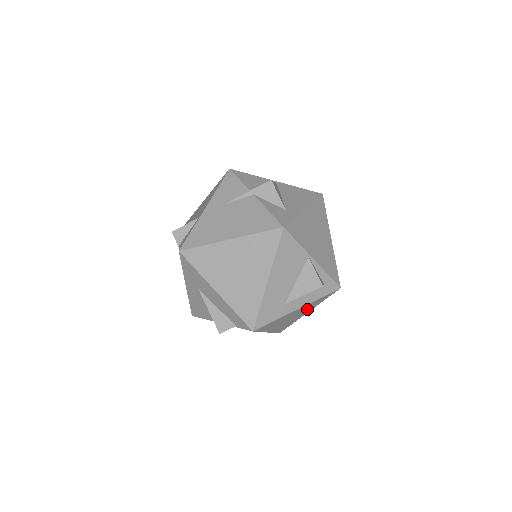
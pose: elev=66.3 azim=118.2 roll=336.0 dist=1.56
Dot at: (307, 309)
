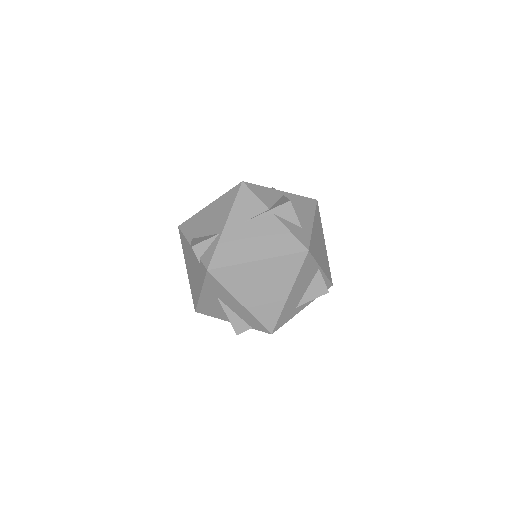
Dot at: occluded
